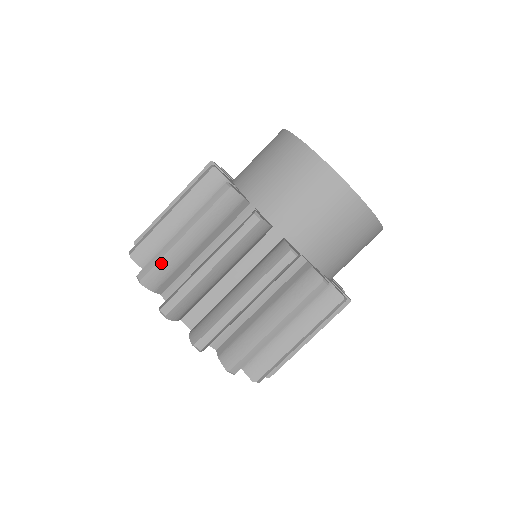
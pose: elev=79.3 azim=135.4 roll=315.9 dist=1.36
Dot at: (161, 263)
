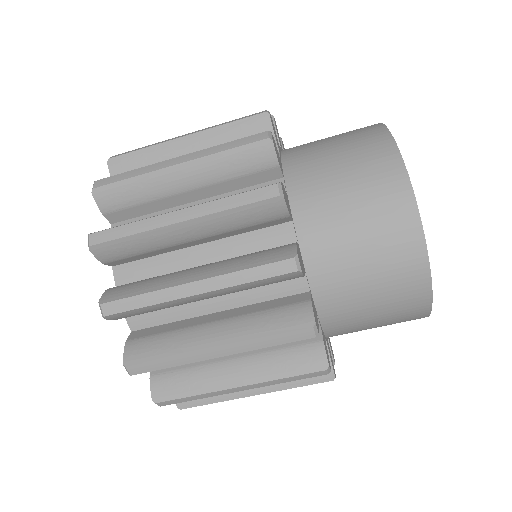
Dot at: (130, 182)
